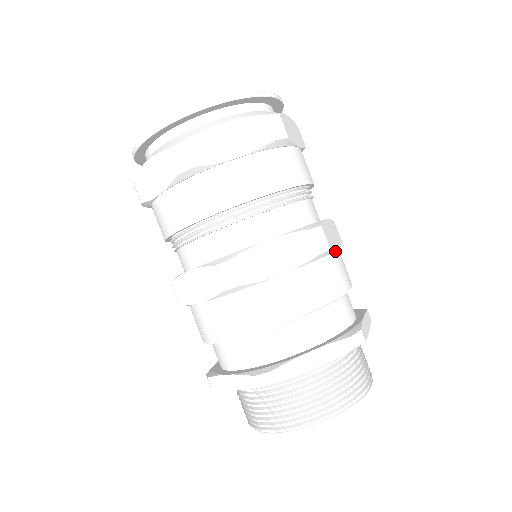
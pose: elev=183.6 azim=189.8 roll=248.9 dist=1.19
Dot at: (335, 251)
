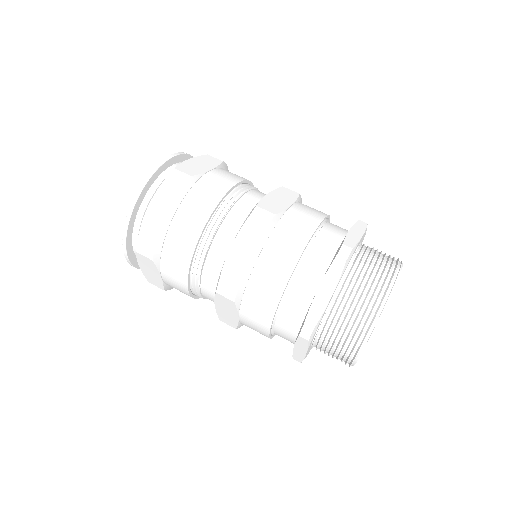
Dot at: occluded
